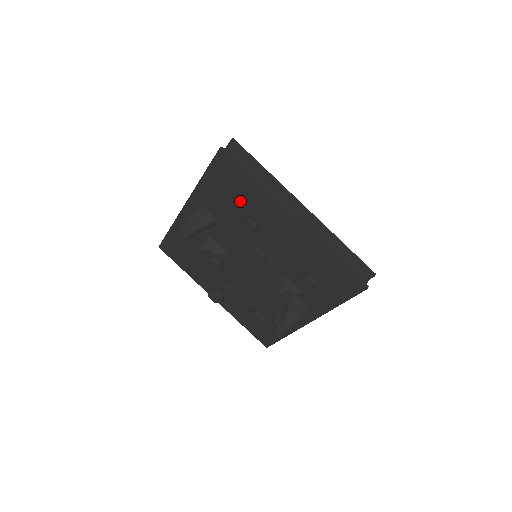
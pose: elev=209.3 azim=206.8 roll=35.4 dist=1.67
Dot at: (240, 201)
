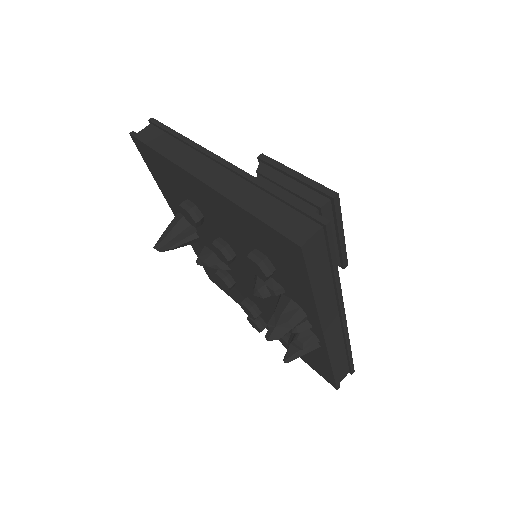
Dot at: (176, 186)
